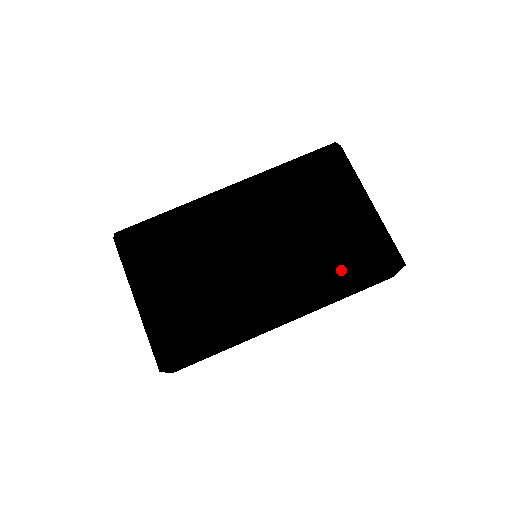
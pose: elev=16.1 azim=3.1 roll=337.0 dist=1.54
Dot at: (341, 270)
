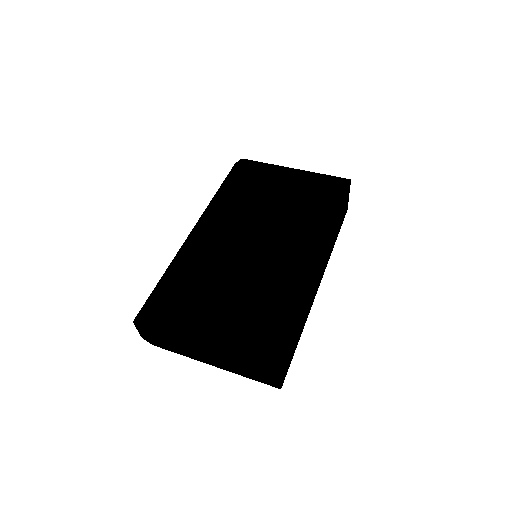
Dot at: (321, 209)
